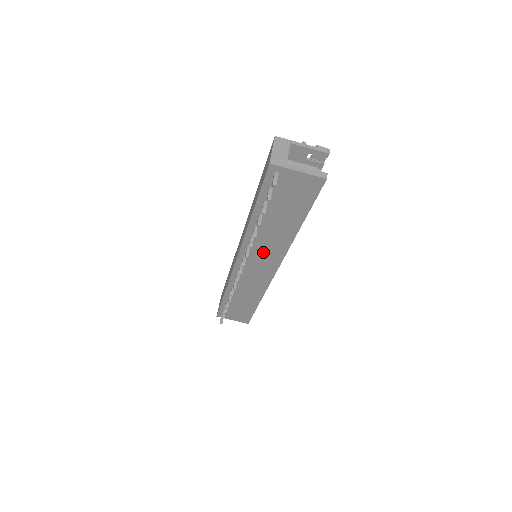
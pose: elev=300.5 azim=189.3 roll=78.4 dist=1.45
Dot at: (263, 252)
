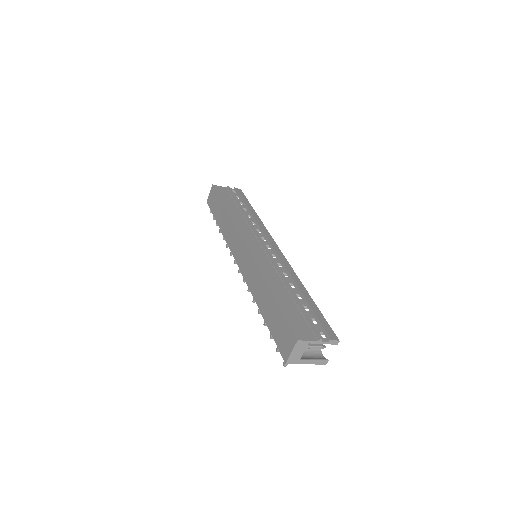
Dot at: occluded
